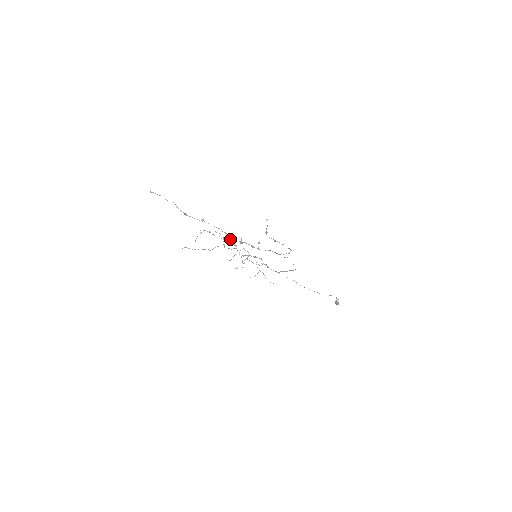
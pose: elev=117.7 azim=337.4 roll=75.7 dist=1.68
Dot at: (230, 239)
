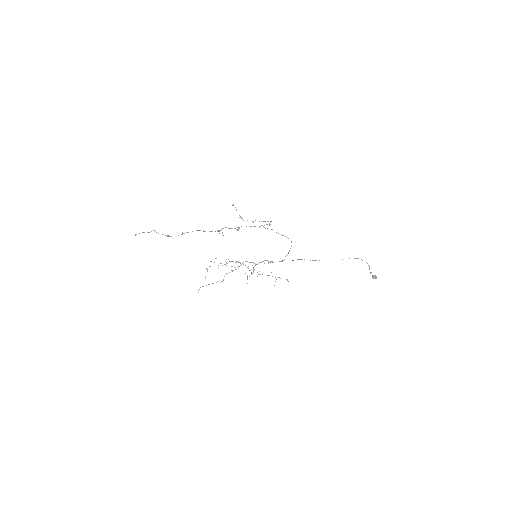
Dot at: occluded
